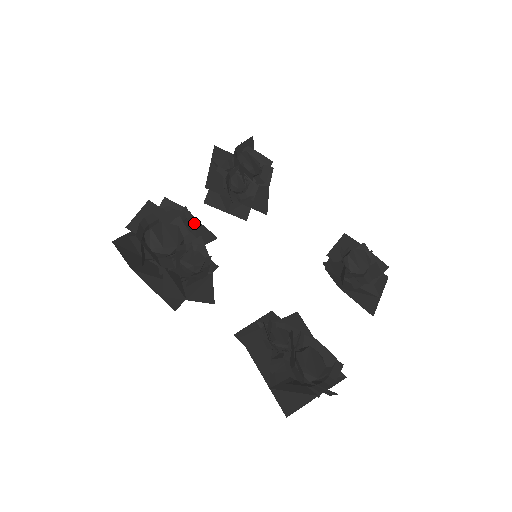
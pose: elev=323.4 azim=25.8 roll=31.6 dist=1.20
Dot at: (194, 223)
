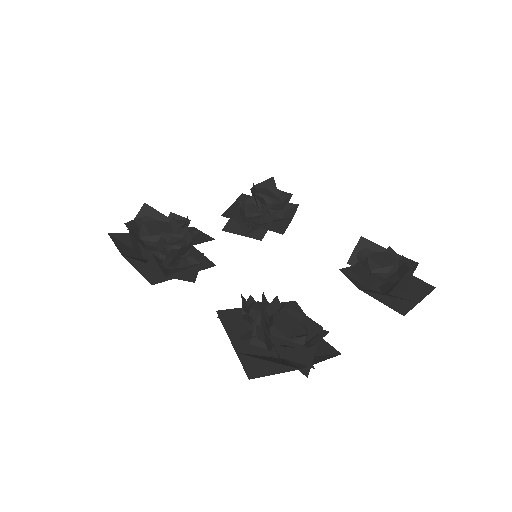
Dot at: occluded
